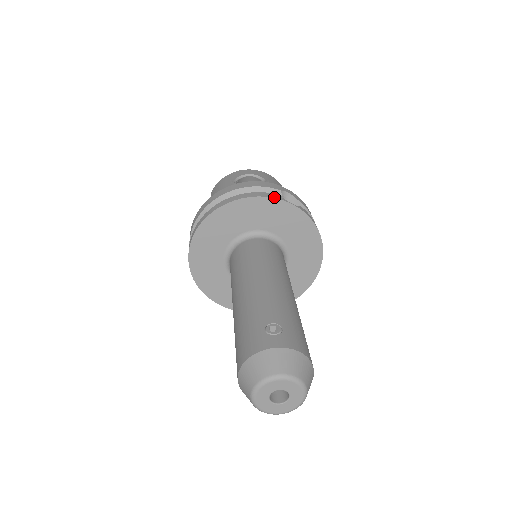
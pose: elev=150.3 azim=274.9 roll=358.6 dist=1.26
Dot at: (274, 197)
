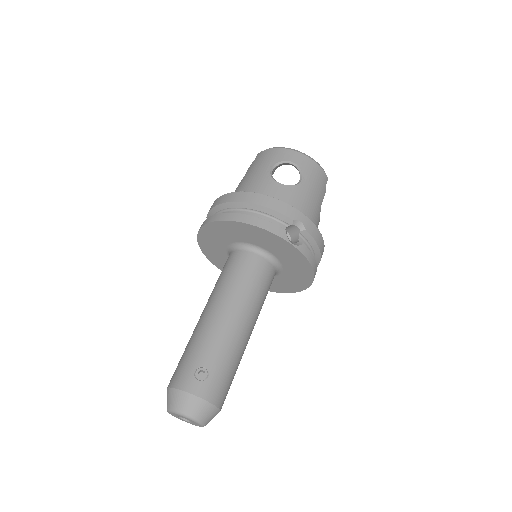
Dot at: (277, 233)
